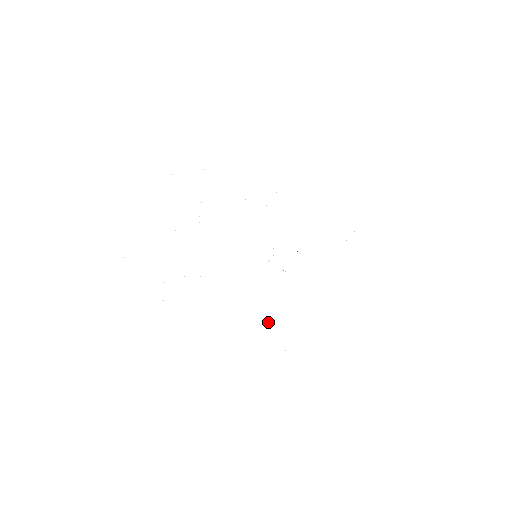
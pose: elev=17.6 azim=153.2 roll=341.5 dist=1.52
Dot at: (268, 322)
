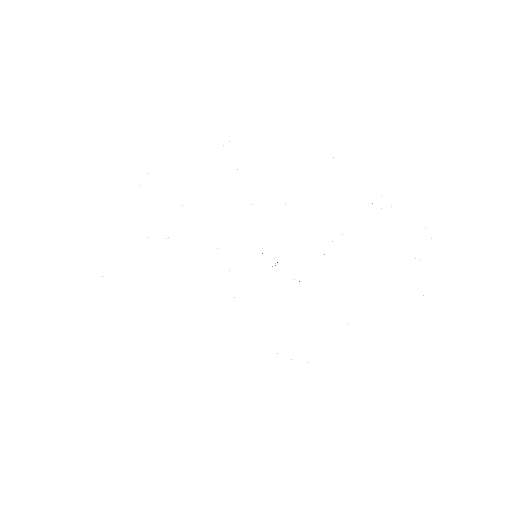
Dot at: occluded
